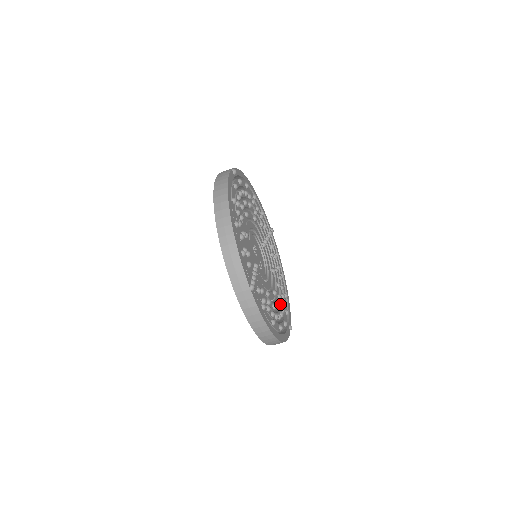
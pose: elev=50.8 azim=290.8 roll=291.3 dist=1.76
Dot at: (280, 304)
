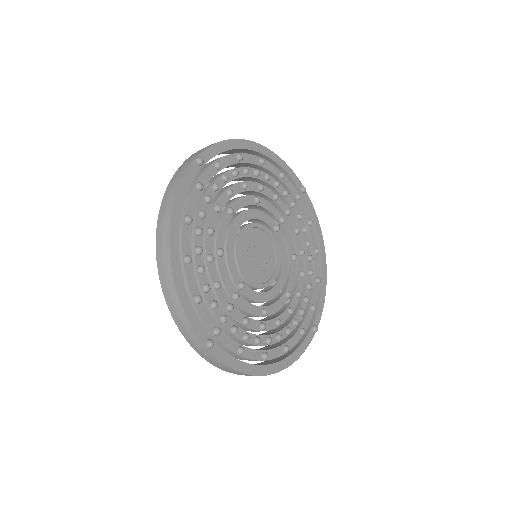
Dot at: (300, 303)
